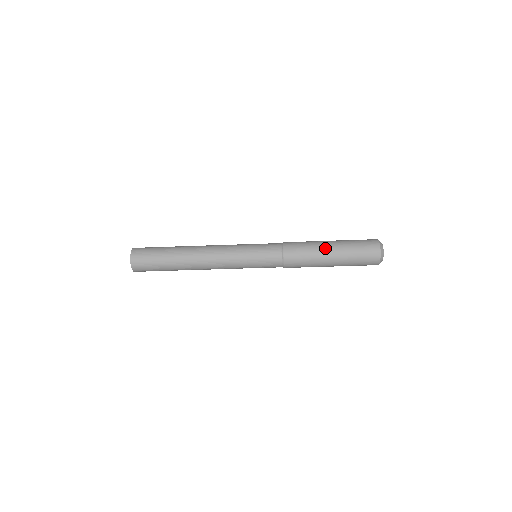
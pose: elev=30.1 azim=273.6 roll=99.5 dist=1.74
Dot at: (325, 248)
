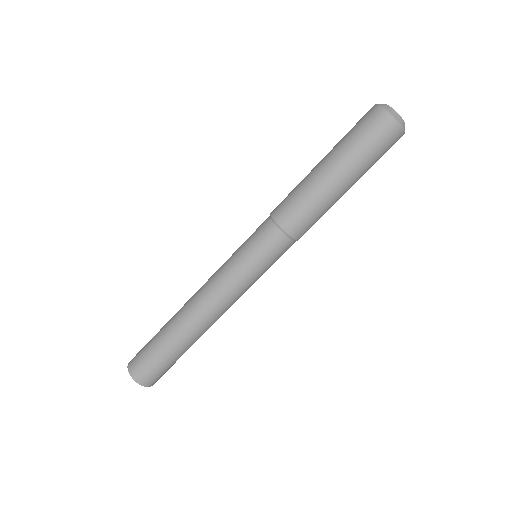
Dot at: (316, 170)
